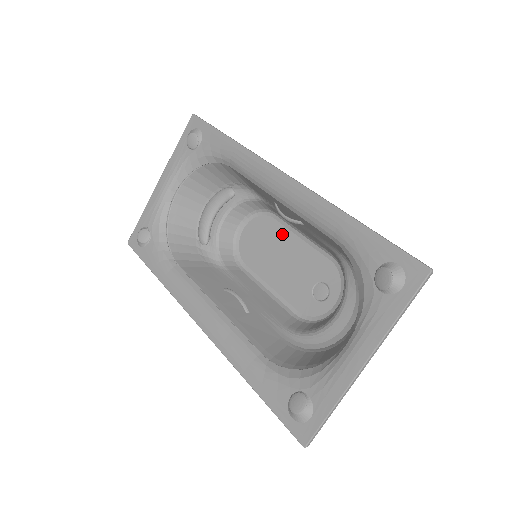
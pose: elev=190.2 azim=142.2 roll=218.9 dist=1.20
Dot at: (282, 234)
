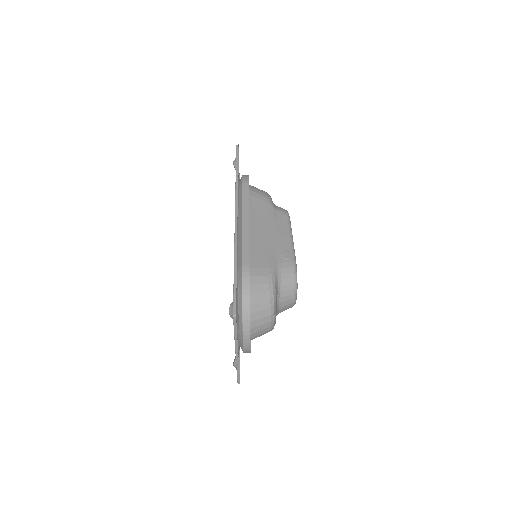
Dot at: occluded
